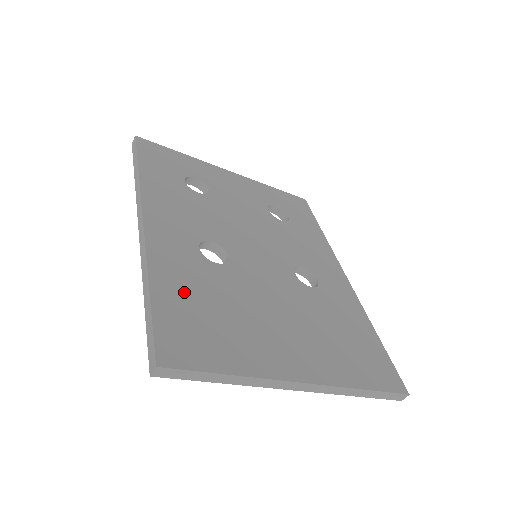
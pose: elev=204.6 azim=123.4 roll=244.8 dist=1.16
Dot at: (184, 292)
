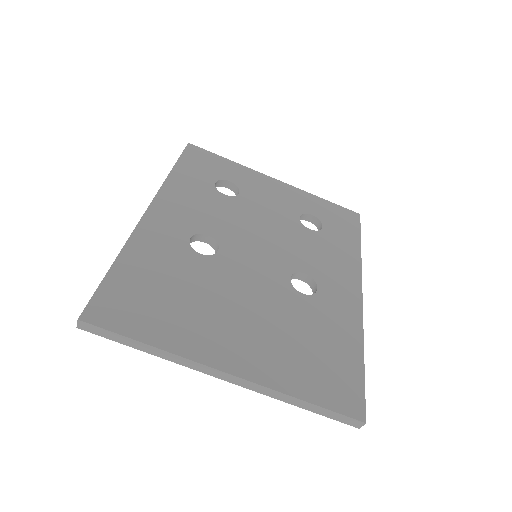
Dot at: (147, 270)
